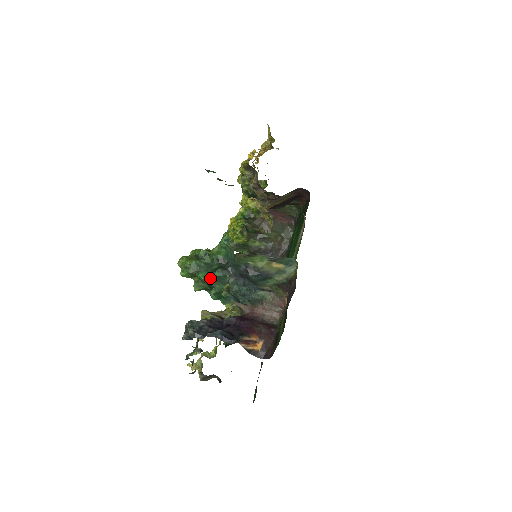
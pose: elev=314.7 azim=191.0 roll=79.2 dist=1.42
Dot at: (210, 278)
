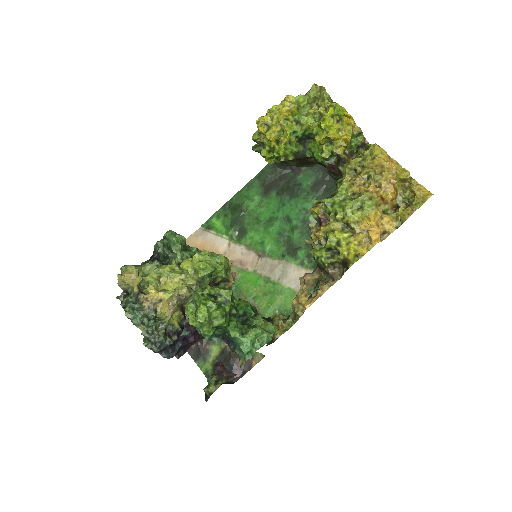
Dot at: occluded
